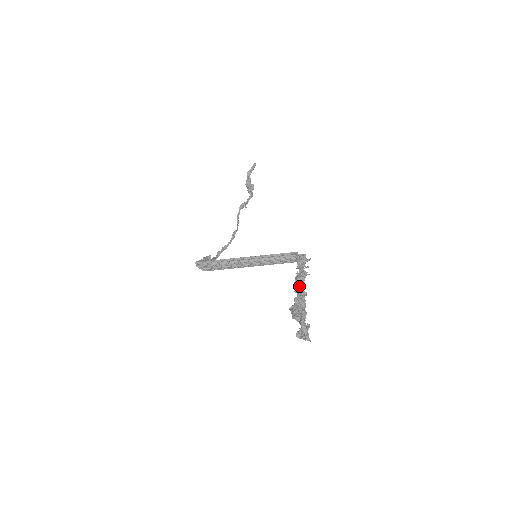
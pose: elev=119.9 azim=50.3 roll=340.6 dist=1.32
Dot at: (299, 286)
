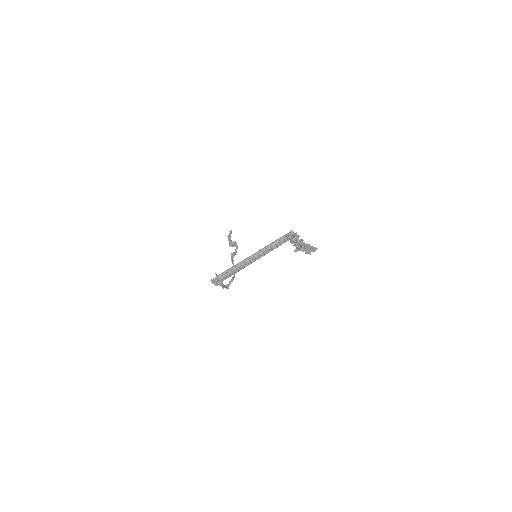
Dot at: occluded
